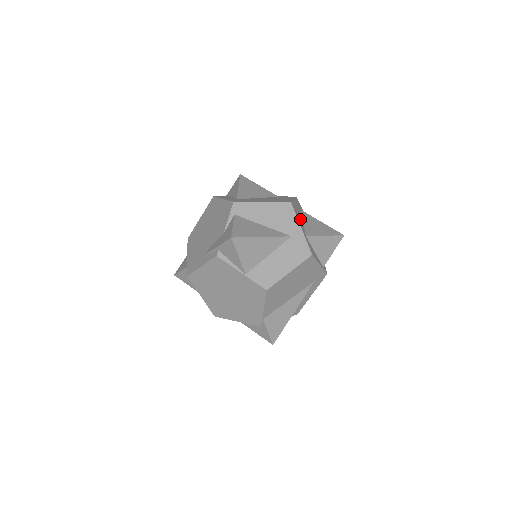
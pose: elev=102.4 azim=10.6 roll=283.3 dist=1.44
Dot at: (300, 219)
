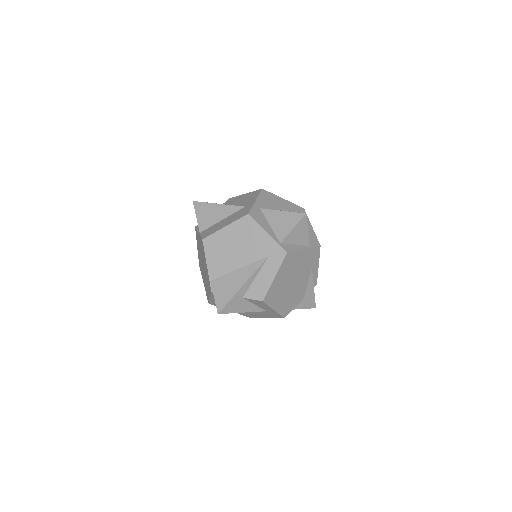
Dot at: (271, 204)
